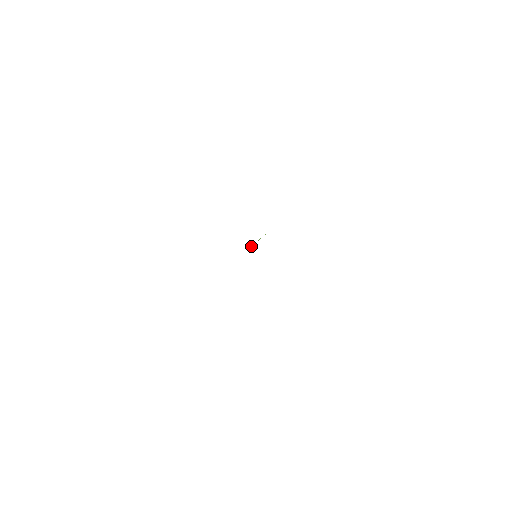
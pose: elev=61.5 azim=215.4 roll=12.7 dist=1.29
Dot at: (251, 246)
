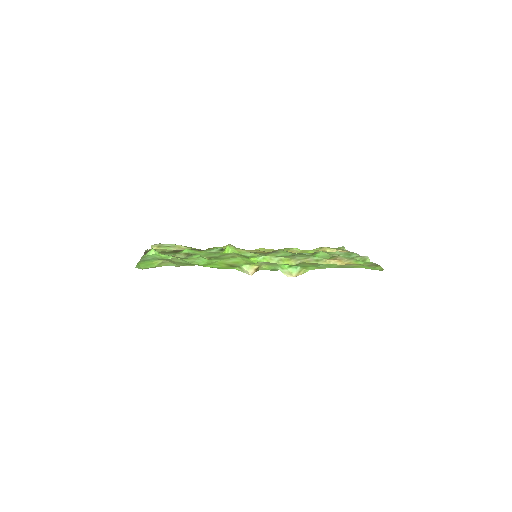
Dot at: occluded
